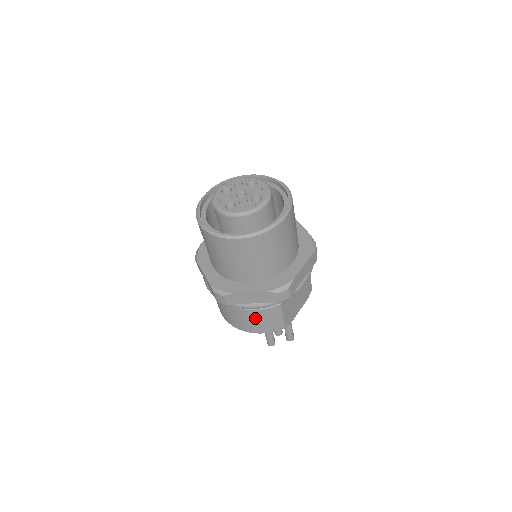
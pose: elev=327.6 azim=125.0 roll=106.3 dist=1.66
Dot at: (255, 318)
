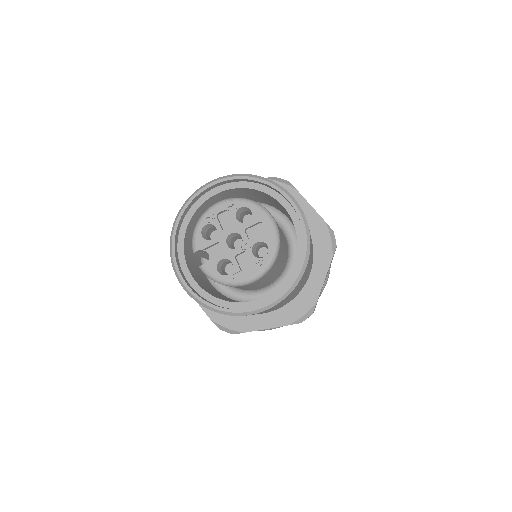
Dot at: occluded
